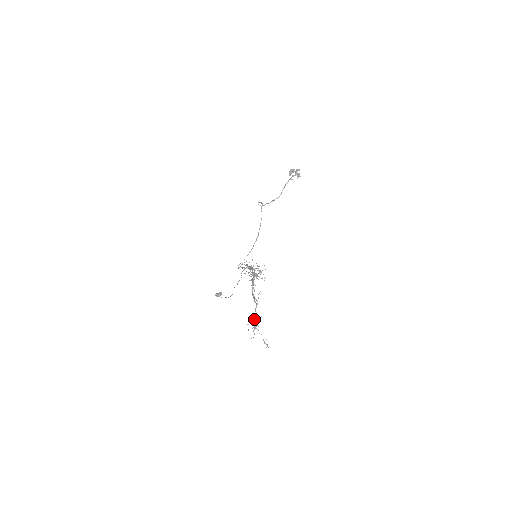
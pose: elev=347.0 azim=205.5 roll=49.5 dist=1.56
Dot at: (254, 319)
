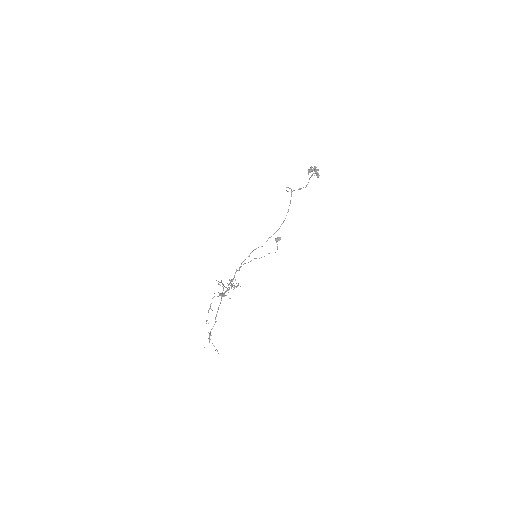
Dot at: (210, 333)
